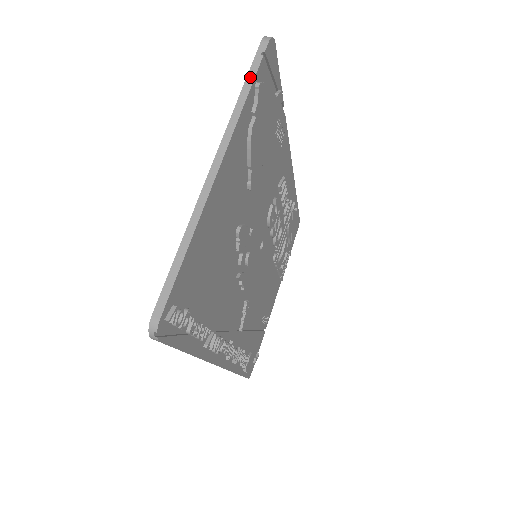
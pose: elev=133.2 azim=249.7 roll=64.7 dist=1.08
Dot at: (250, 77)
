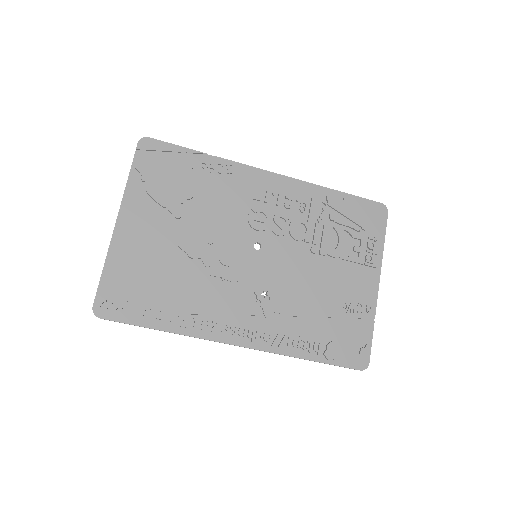
Dot at: (131, 167)
